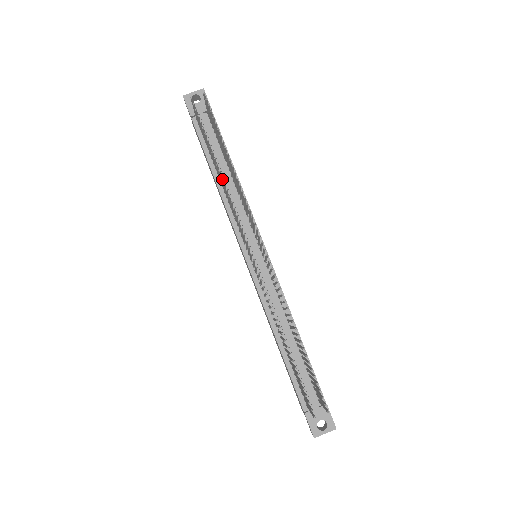
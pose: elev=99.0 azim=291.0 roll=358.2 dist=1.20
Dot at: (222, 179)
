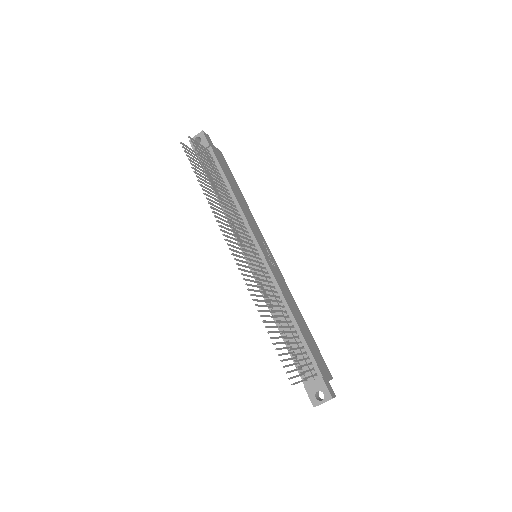
Dot at: (208, 199)
